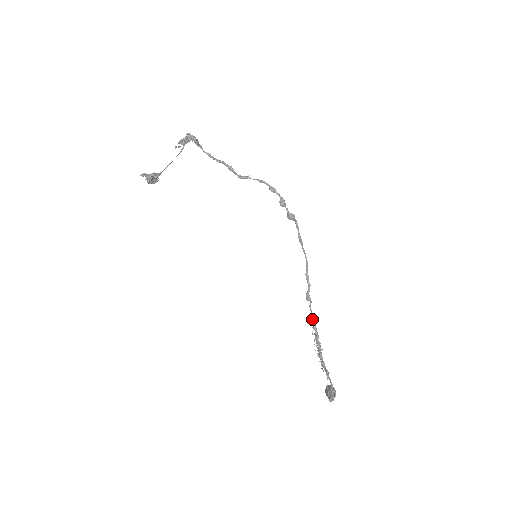
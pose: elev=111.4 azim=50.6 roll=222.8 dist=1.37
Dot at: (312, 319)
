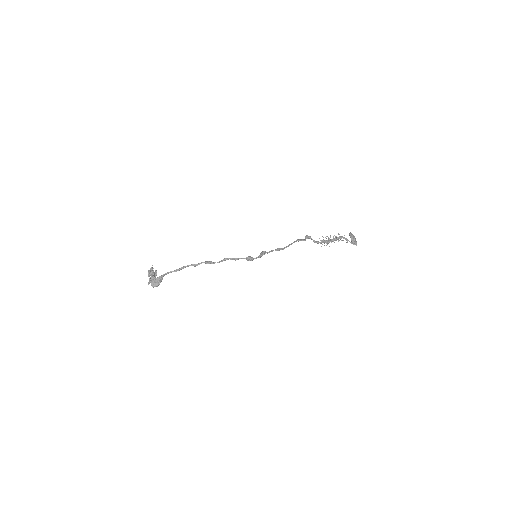
Dot at: (318, 243)
